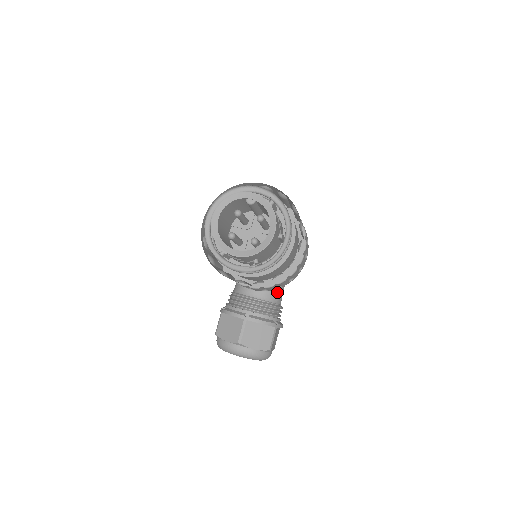
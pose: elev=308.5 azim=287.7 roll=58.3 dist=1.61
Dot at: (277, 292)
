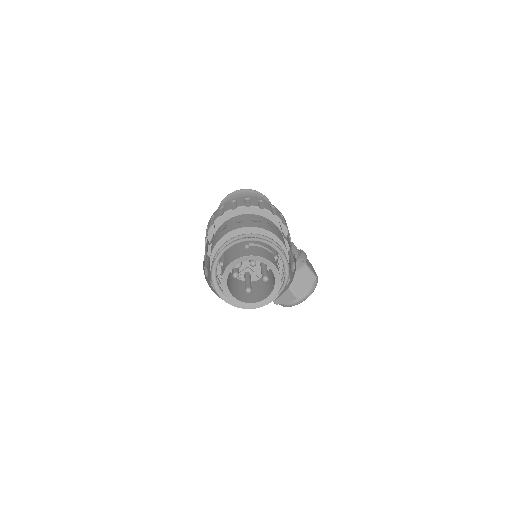
Dot at: occluded
